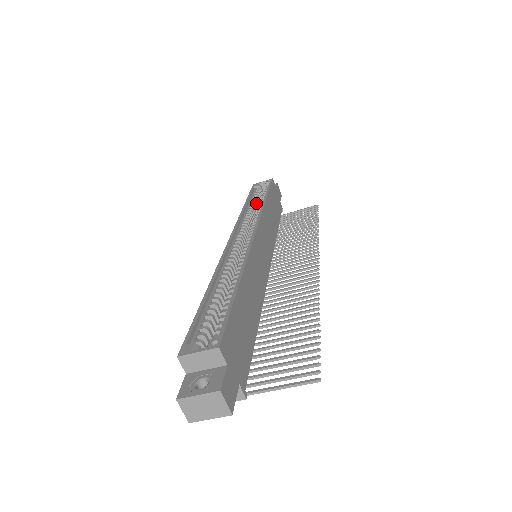
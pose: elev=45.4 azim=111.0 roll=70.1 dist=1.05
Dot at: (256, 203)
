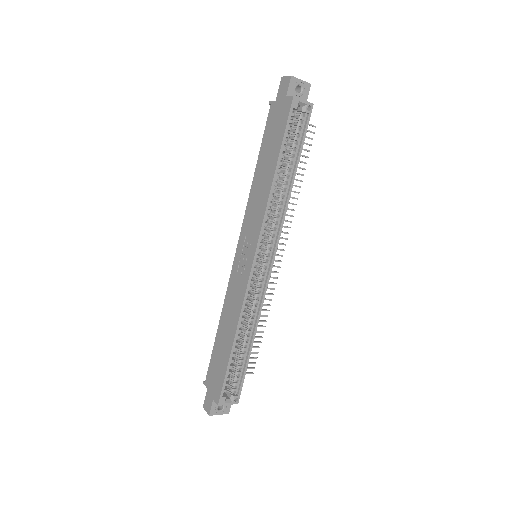
Dot at: (283, 158)
